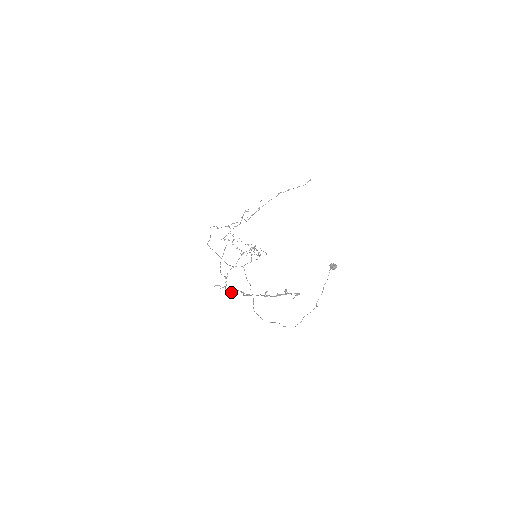
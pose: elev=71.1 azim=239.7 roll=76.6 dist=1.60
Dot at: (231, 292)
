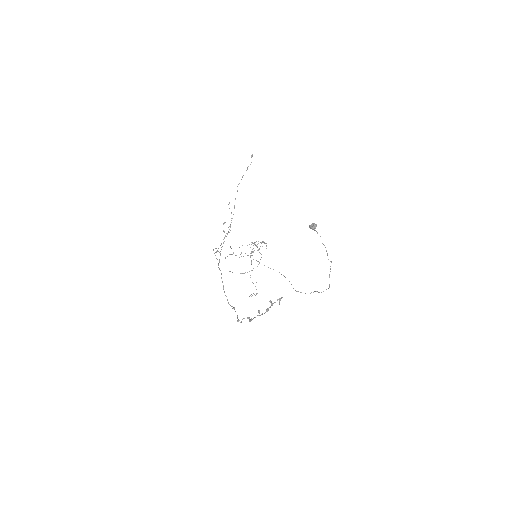
Dot at: (241, 322)
